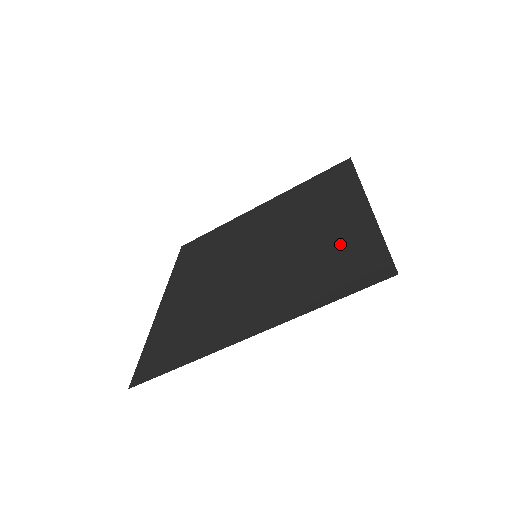
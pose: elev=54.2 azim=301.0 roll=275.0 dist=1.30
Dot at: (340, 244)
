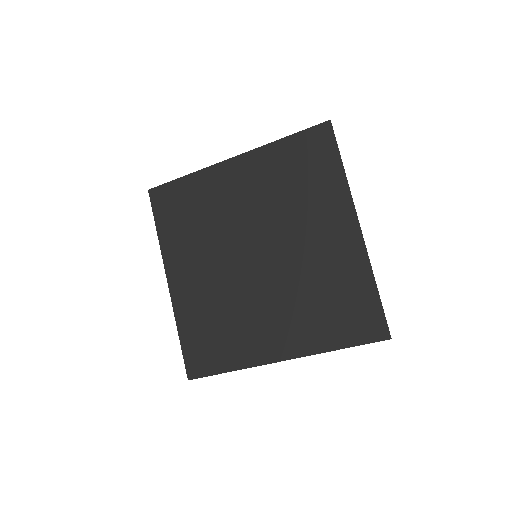
Dot at: (340, 280)
